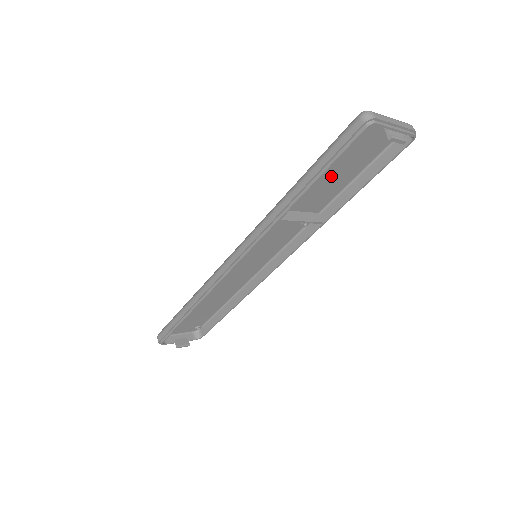
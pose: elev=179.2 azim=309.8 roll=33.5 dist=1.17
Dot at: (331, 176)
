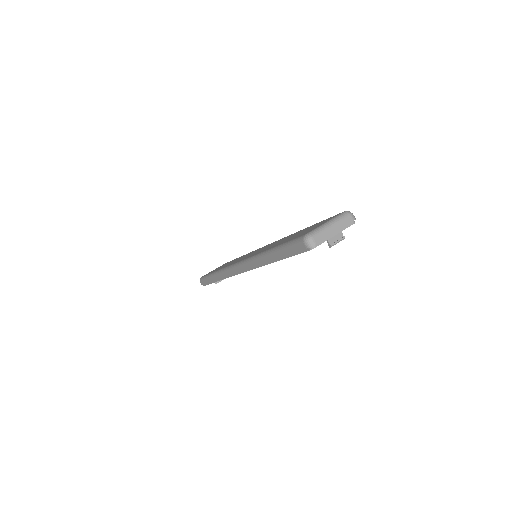
Dot at: occluded
